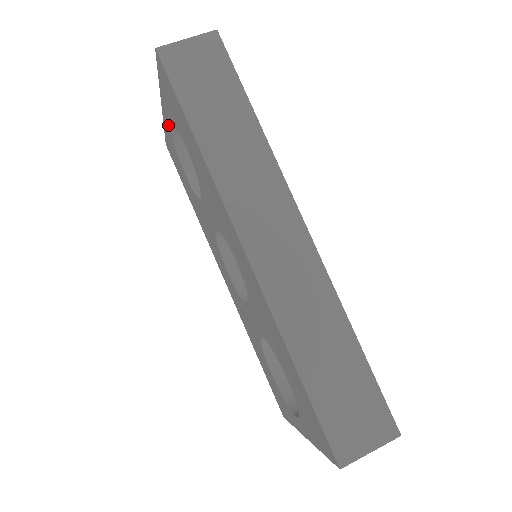
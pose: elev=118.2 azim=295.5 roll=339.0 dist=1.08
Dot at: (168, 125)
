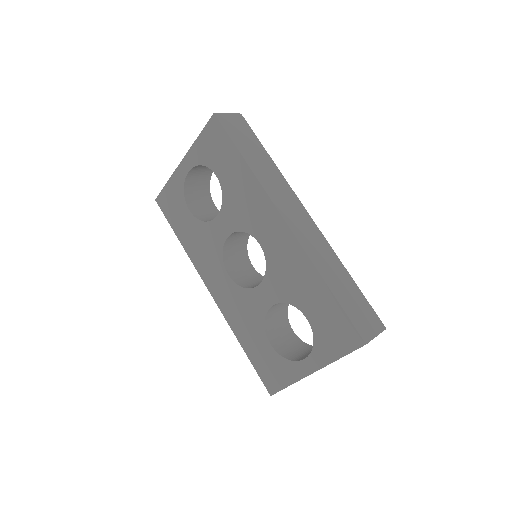
Dot at: (184, 173)
